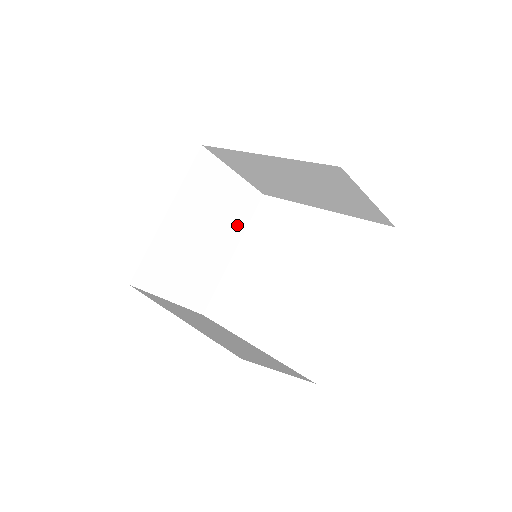
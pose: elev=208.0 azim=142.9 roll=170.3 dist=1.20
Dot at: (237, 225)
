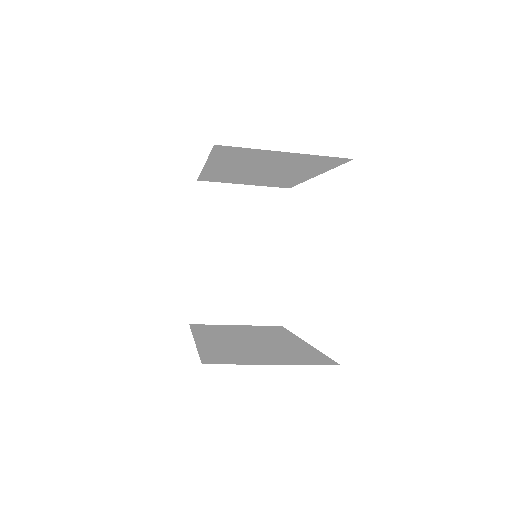
Dot at: (275, 230)
